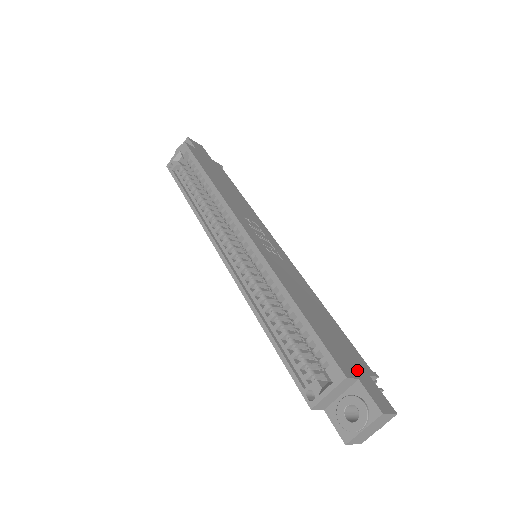
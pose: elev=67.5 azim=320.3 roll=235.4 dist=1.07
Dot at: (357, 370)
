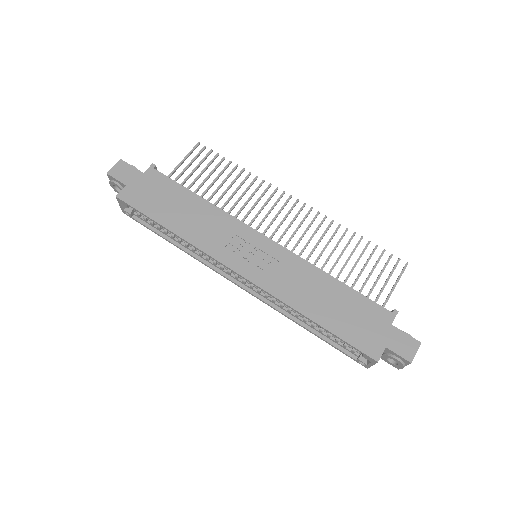
Dot at: (382, 335)
